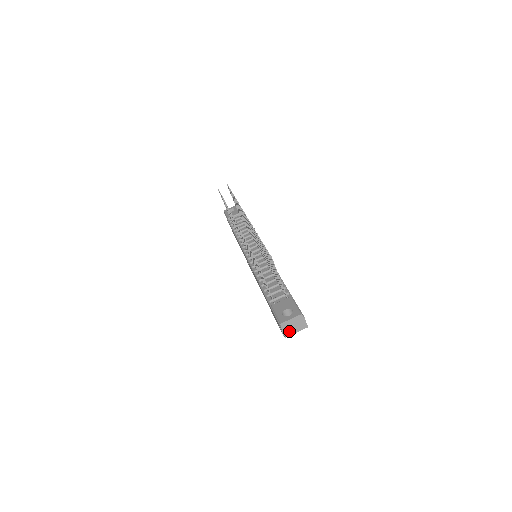
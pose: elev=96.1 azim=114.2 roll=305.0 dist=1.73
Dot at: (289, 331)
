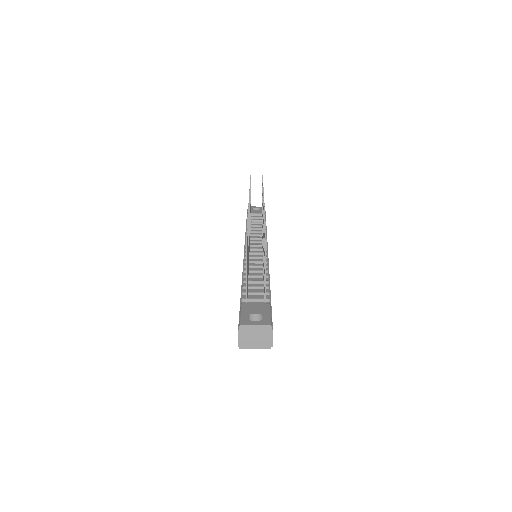
Dot at: (247, 340)
